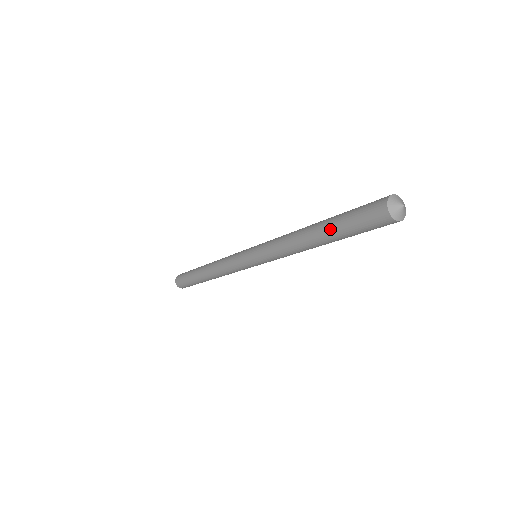
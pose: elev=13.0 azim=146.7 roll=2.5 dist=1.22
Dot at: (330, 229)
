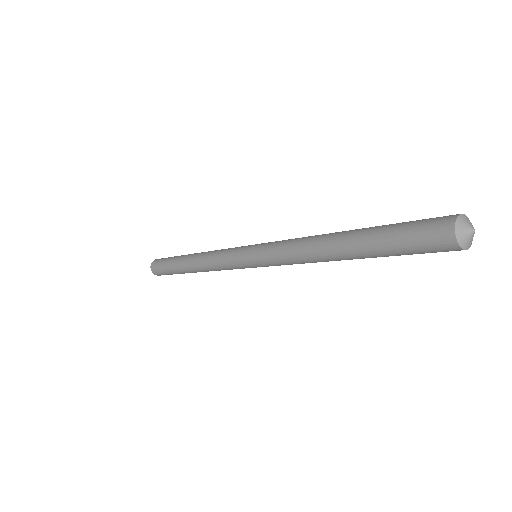
Dot at: (365, 241)
